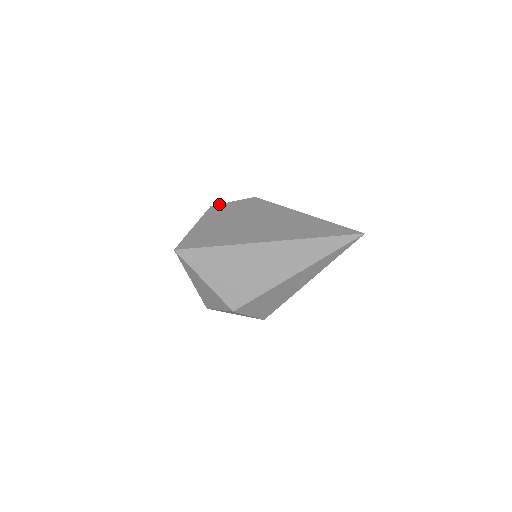
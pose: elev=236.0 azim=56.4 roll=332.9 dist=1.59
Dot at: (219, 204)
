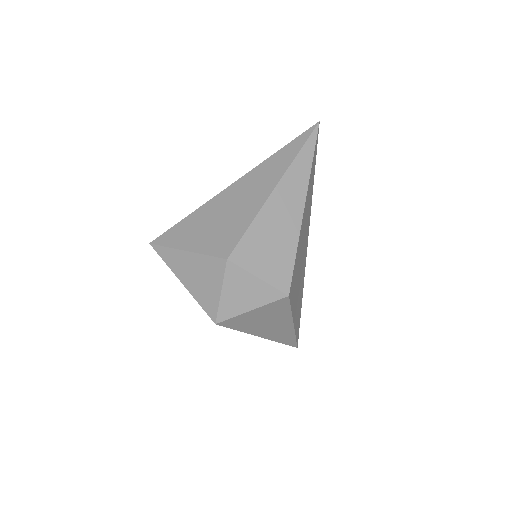
Dot at: occluded
